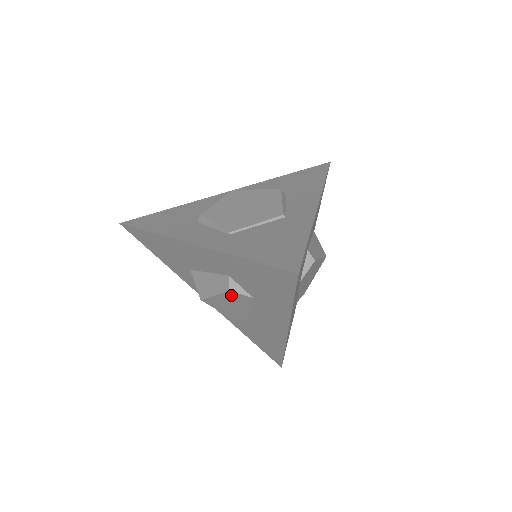
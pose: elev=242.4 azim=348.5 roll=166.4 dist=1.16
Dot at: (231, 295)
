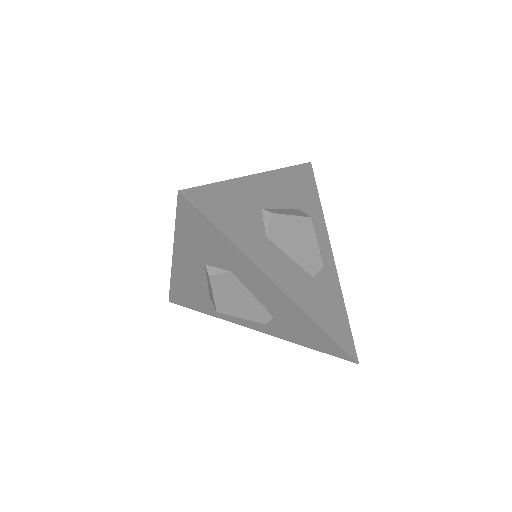
Dot at: (218, 283)
